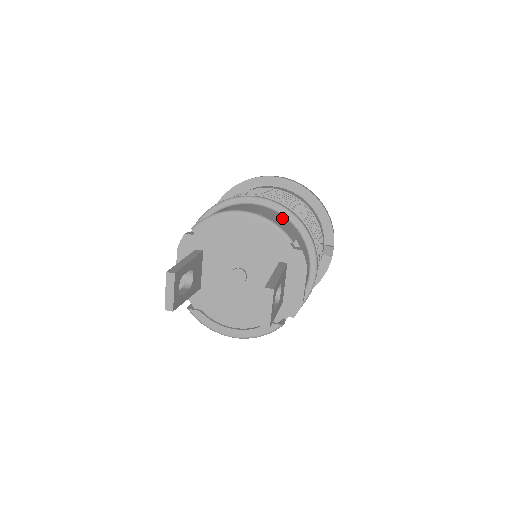
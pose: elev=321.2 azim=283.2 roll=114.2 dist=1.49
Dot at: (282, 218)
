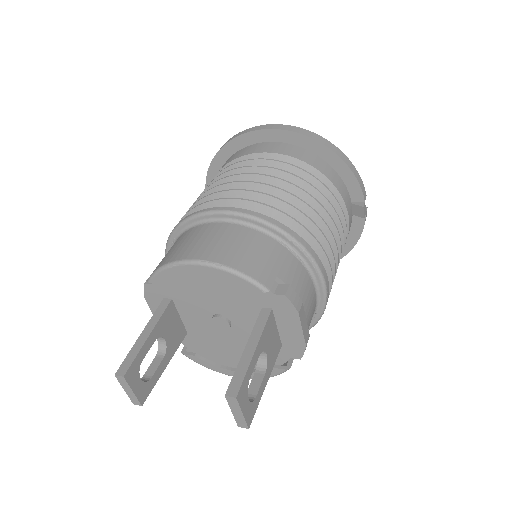
Dot at: (257, 241)
